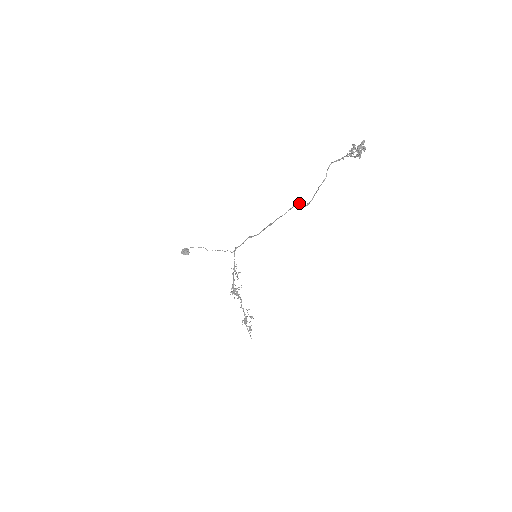
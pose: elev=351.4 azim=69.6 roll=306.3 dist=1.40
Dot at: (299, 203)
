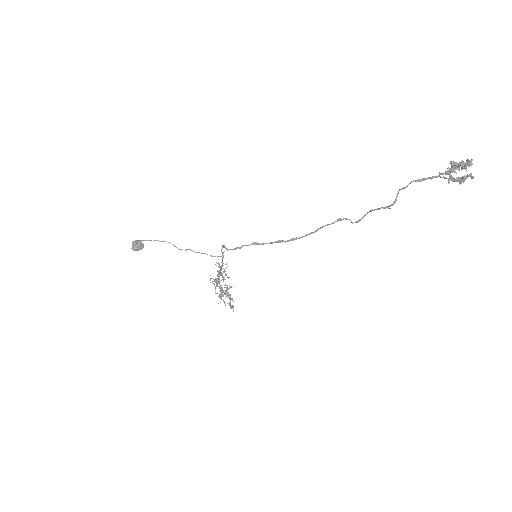
Dot at: occluded
